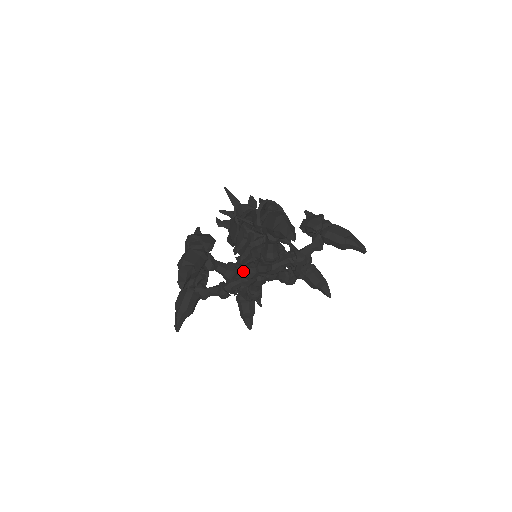
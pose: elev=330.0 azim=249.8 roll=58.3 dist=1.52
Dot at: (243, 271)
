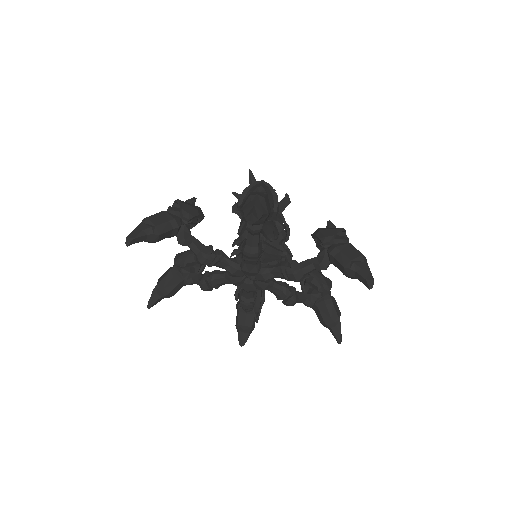
Dot at: (222, 261)
